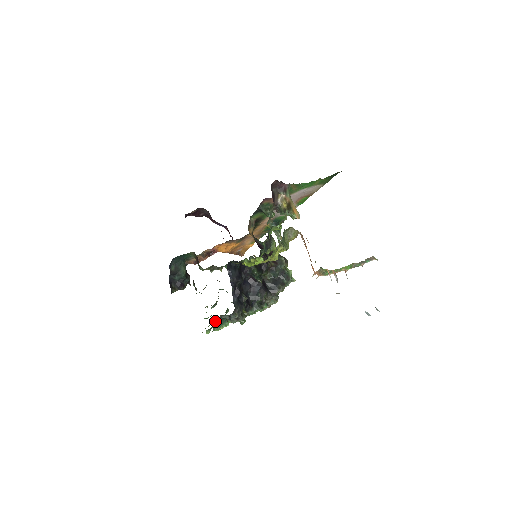
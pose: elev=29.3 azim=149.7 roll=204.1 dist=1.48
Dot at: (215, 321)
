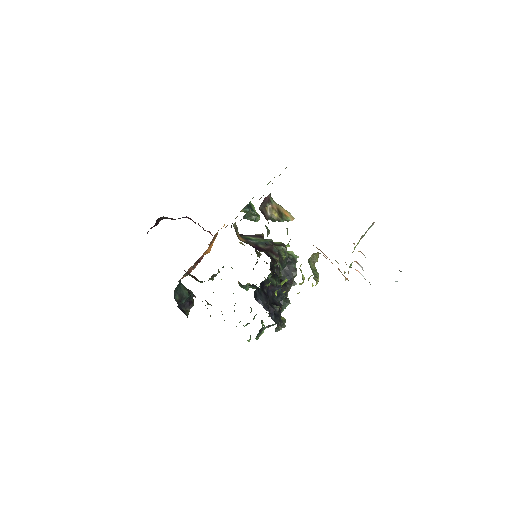
Dot at: (246, 325)
